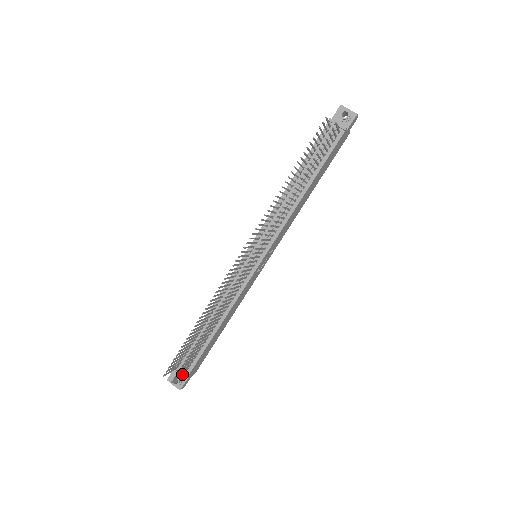
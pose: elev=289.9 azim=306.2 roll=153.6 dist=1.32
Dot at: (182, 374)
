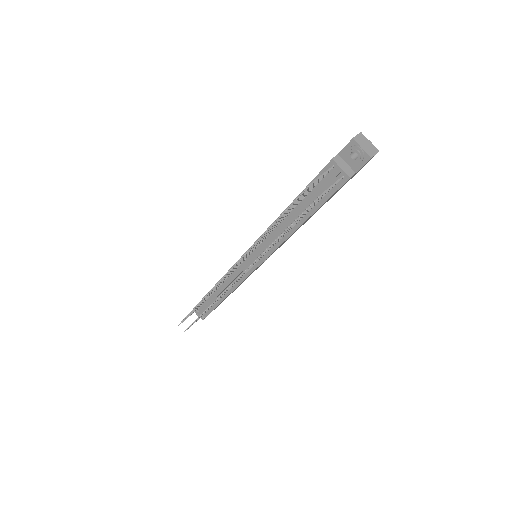
Dot at: occluded
